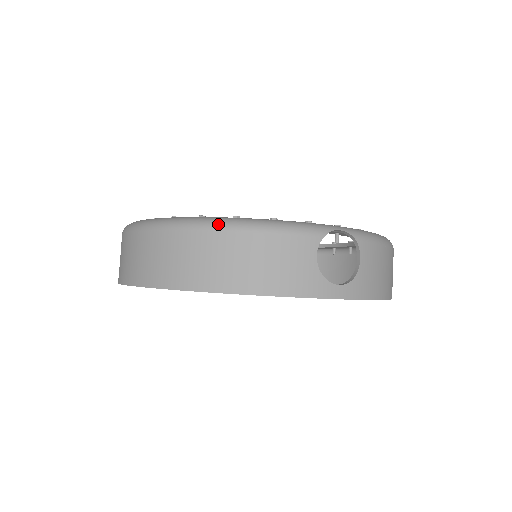
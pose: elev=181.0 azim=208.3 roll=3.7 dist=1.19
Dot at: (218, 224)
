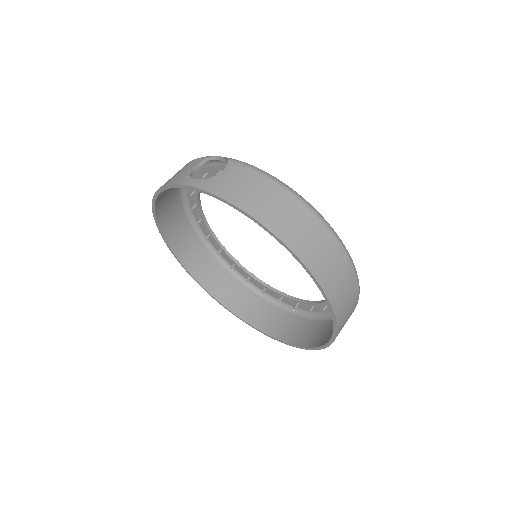
Dot at: occluded
